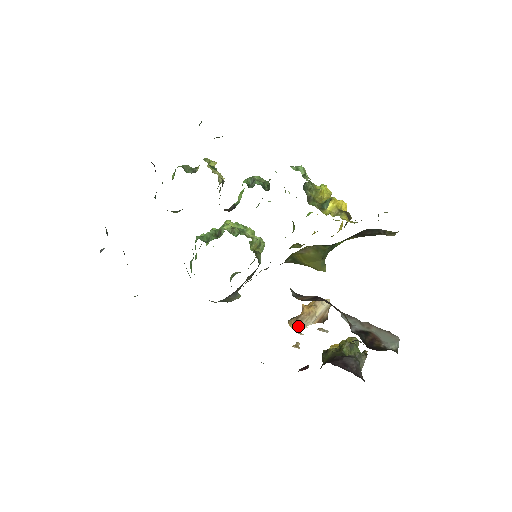
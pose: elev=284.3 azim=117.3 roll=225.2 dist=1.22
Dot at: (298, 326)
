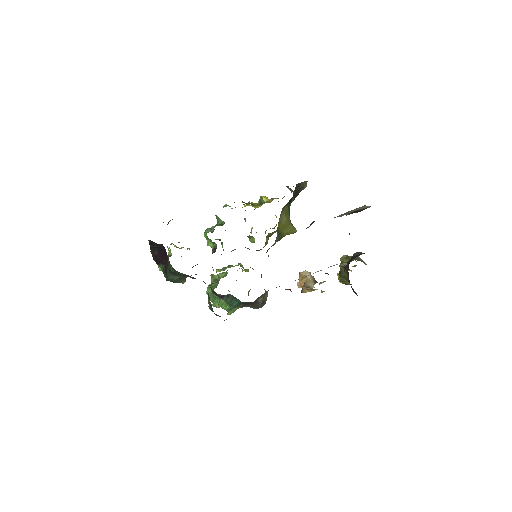
Dot at: (310, 288)
